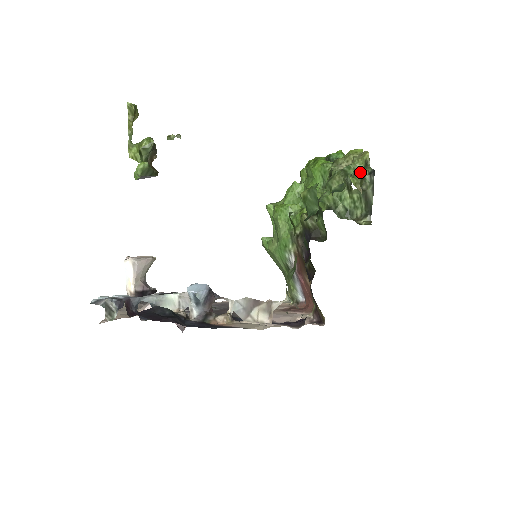
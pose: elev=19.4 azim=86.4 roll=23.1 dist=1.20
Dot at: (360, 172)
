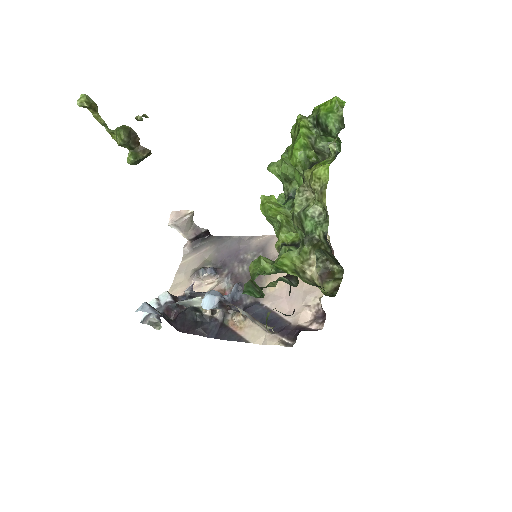
Dot at: (314, 231)
